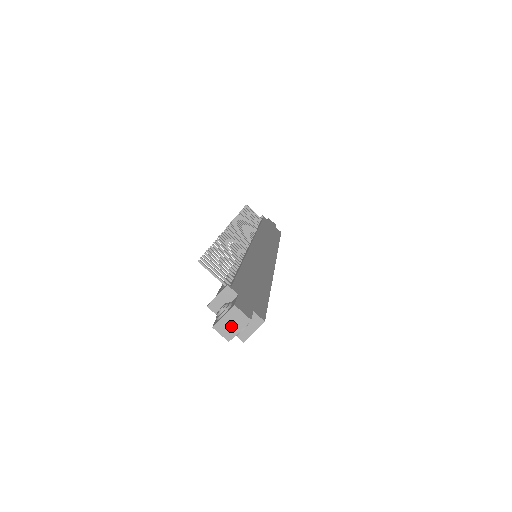
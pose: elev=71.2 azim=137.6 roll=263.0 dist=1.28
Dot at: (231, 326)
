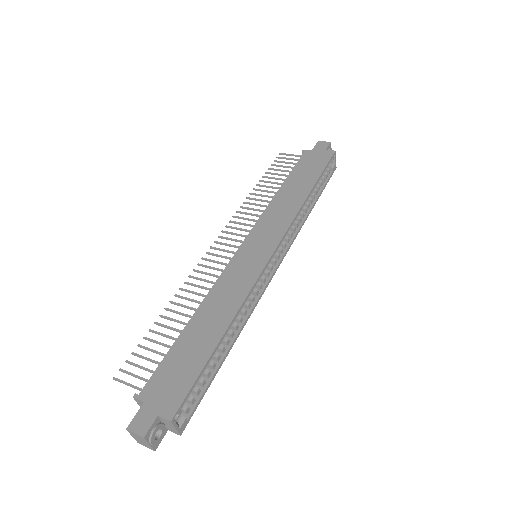
Dot at: (143, 442)
